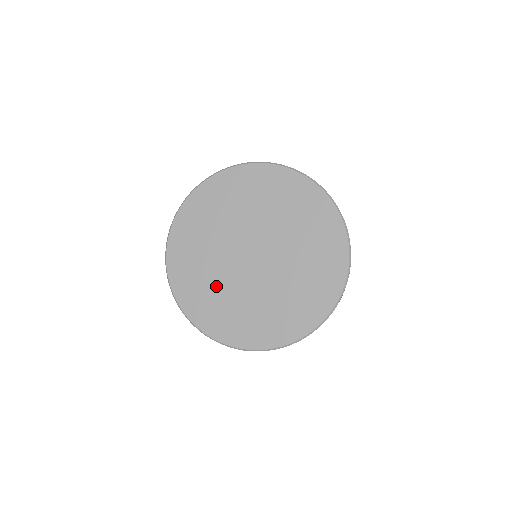
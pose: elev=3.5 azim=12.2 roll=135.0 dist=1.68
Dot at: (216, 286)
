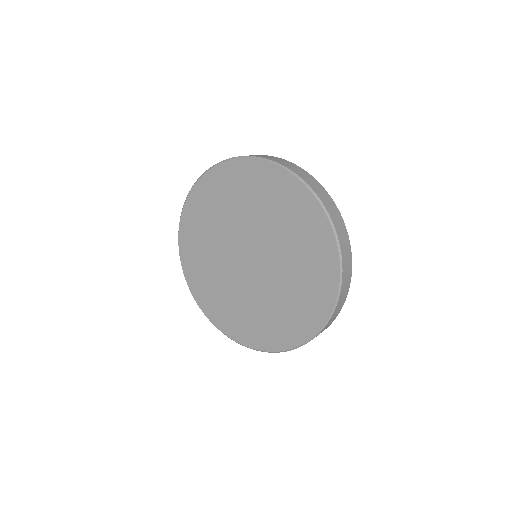
Dot at: (232, 298)
